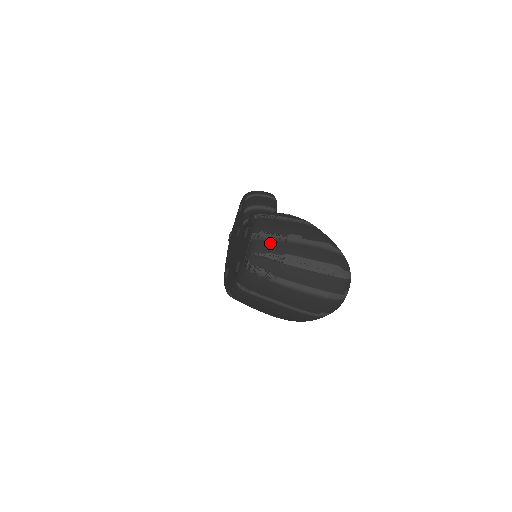
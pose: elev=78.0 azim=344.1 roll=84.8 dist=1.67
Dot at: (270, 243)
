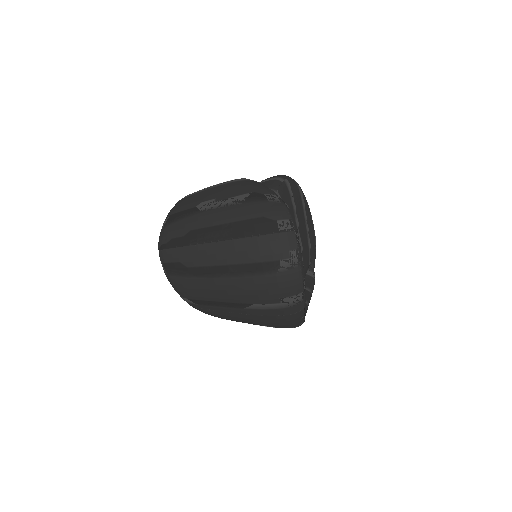
Dot at: (174, 226)
